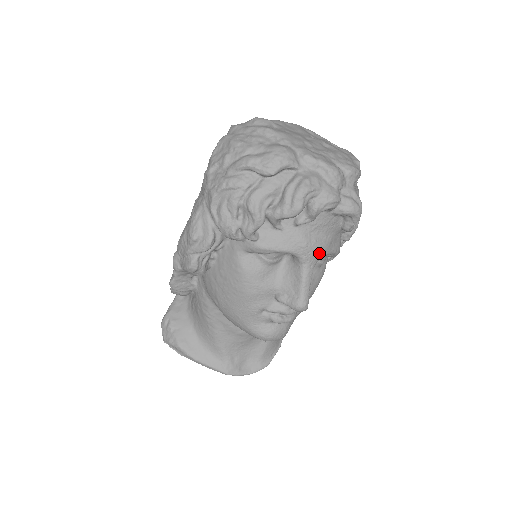
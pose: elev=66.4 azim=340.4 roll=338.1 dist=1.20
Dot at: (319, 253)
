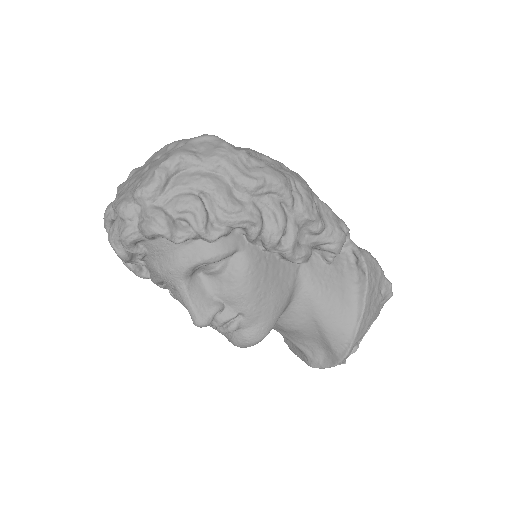
Dot at: (174, 274)
